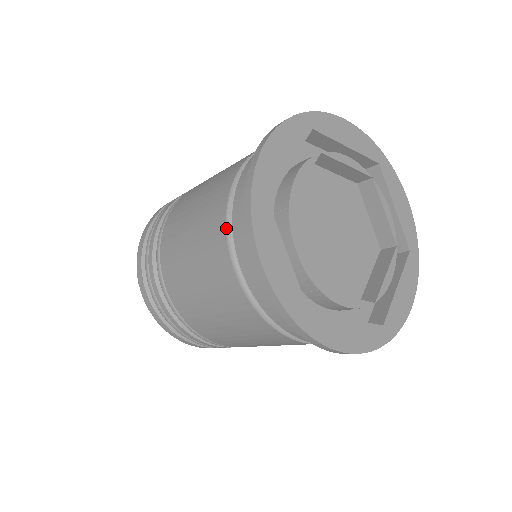
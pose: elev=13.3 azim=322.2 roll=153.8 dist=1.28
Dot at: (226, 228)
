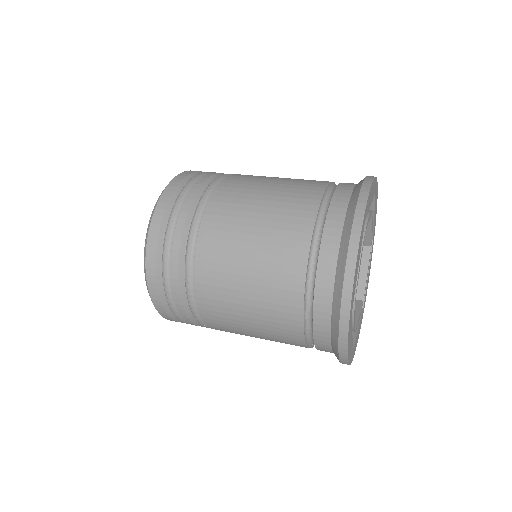
Dot at: (303, 319)
